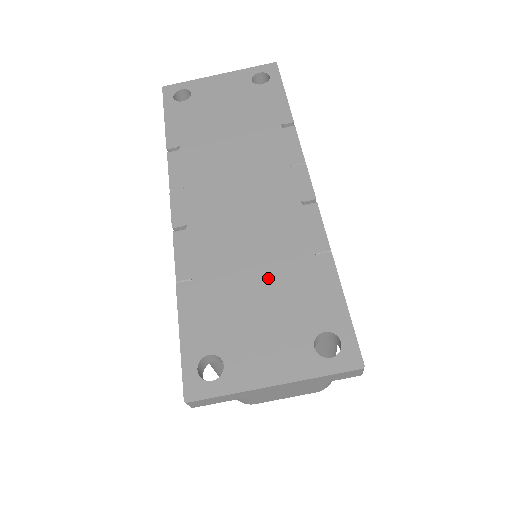
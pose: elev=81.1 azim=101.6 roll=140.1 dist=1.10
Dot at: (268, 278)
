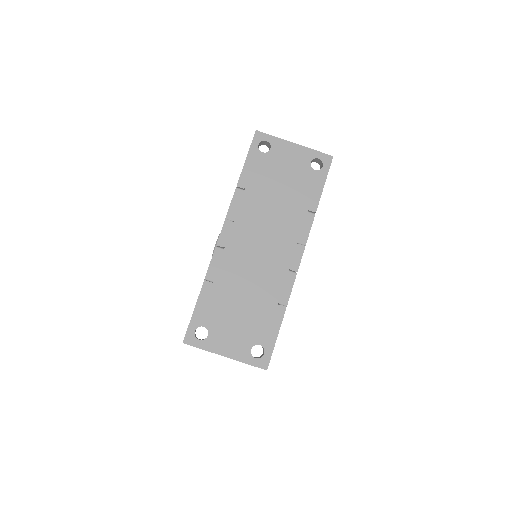
Dot at: (250, 303)
